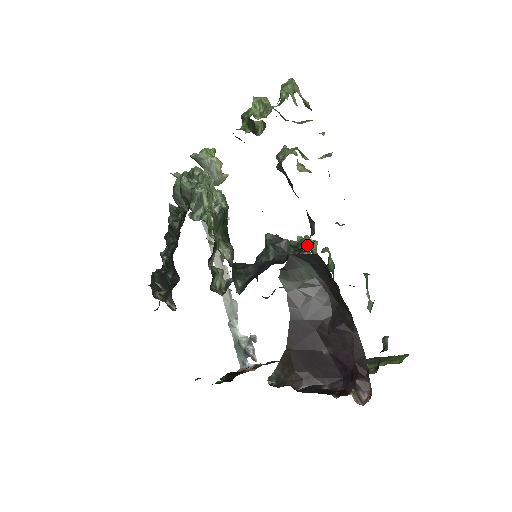
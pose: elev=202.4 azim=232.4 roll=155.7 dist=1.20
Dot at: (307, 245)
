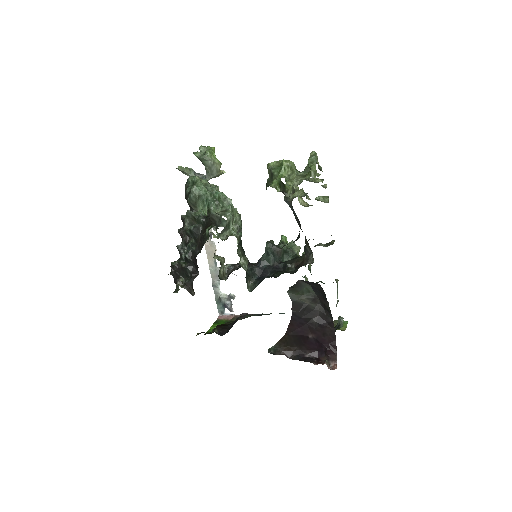
Dot at: (301, 261)
